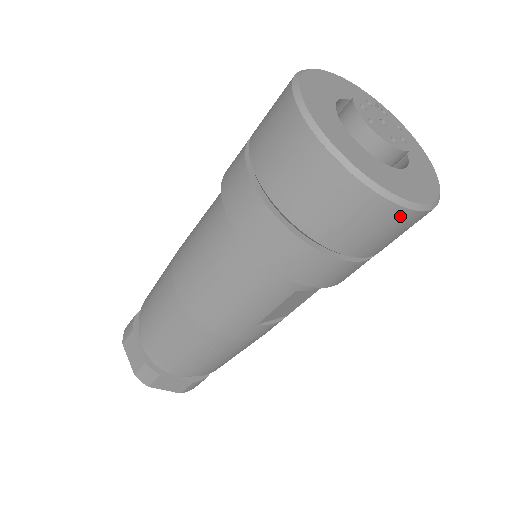
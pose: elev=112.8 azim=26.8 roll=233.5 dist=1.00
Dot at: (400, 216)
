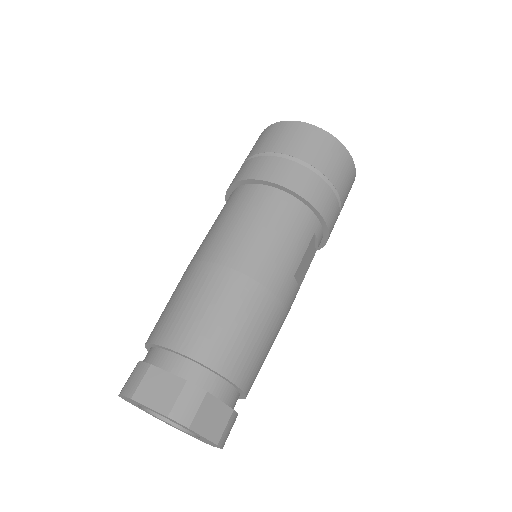
Dot at: (352, 167)
